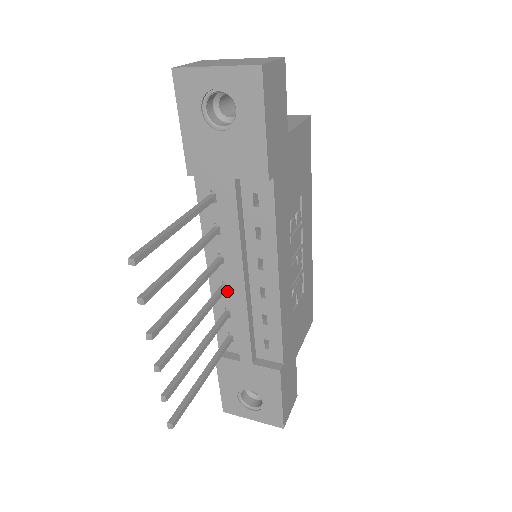
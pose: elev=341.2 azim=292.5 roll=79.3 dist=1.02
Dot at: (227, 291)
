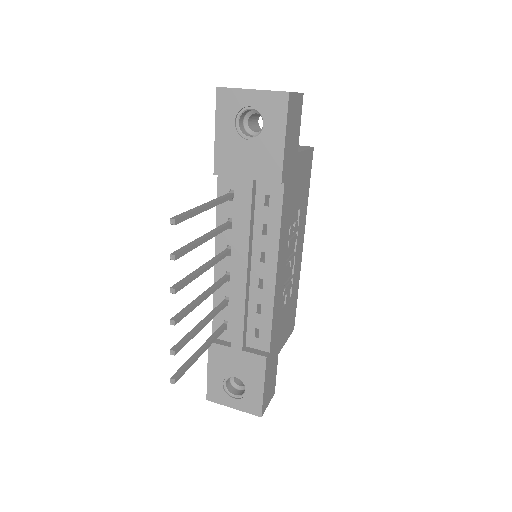
Dot at: (229, 281)
